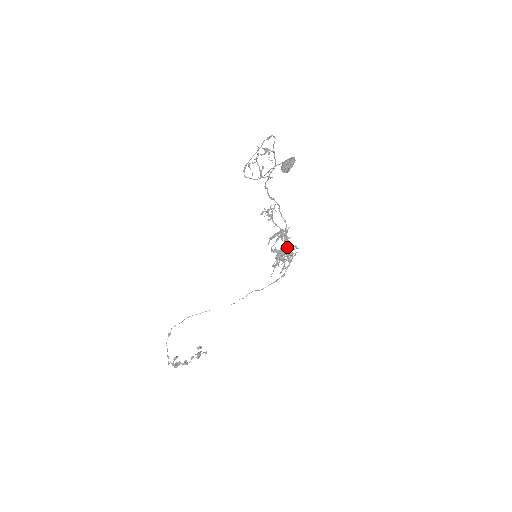
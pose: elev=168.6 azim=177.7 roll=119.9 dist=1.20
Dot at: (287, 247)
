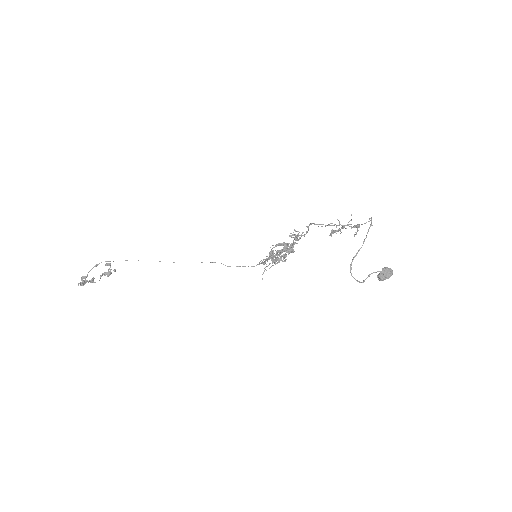
Dot at: (286, 256)
